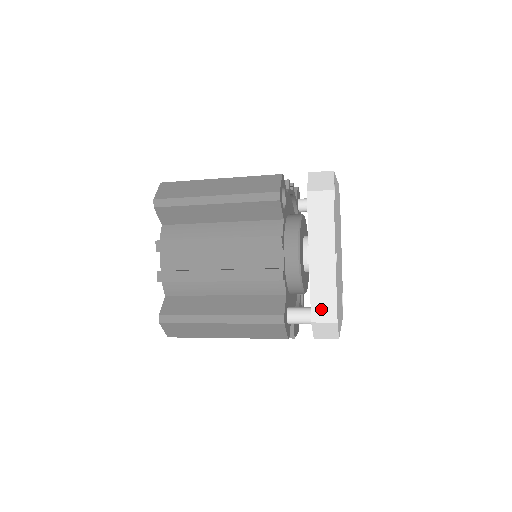
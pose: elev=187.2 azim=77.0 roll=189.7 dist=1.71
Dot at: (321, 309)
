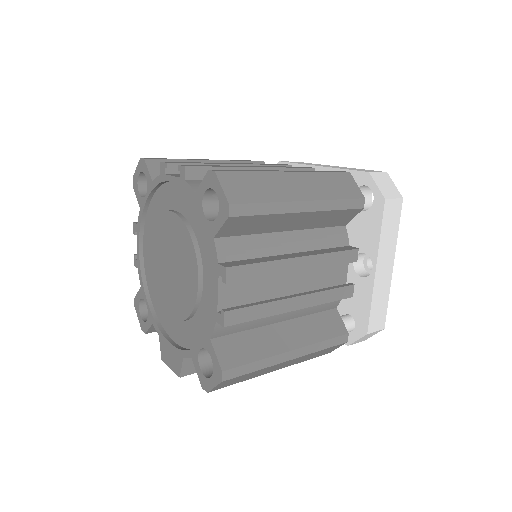
Dot at: (376, 319)
